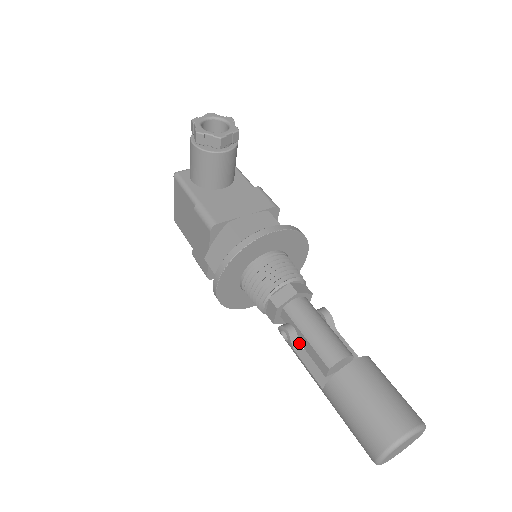
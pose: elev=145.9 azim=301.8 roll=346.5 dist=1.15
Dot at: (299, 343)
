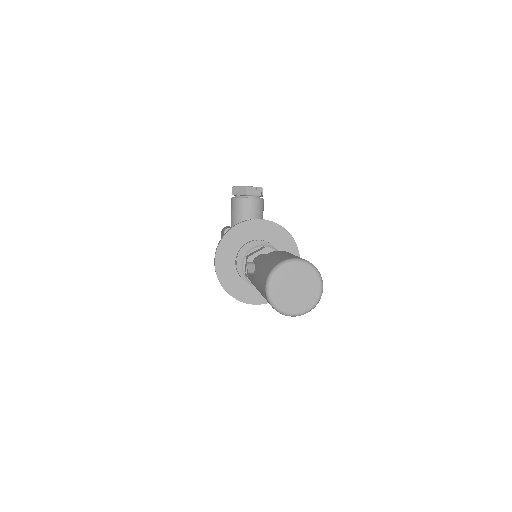
Dot at: occluded
